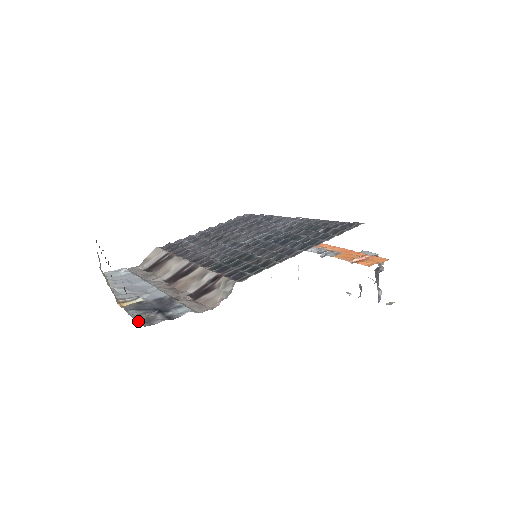
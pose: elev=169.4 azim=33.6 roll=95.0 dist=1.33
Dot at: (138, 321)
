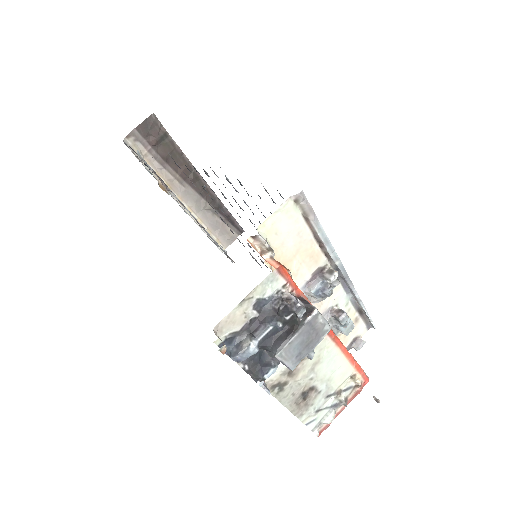
Dot at: (132, 152)
